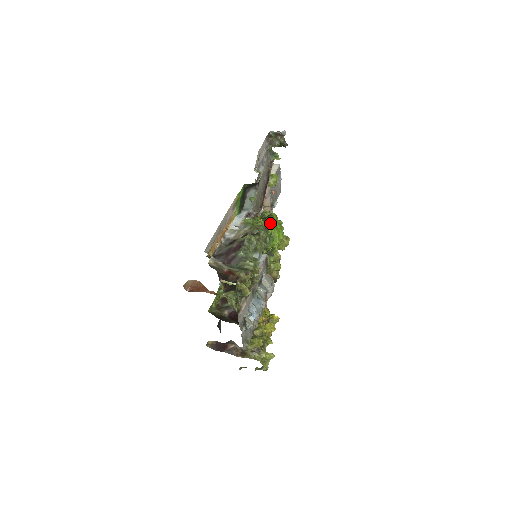
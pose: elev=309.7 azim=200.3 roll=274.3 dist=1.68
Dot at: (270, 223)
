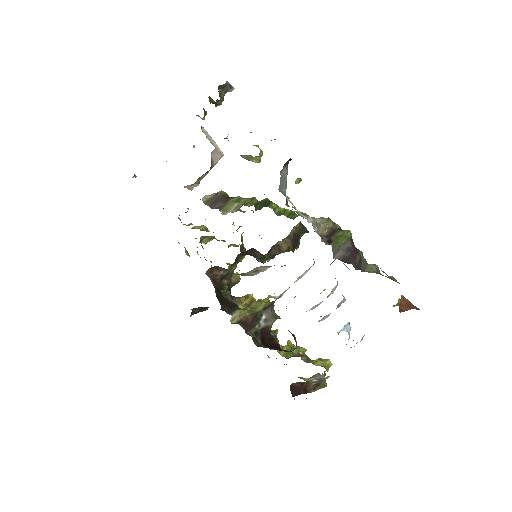
Dot at: (292, 213)
